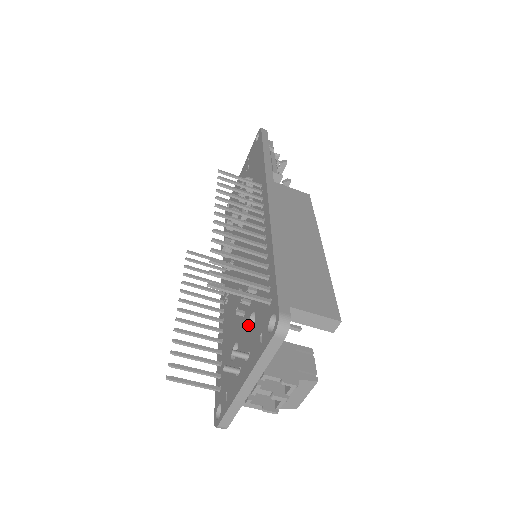
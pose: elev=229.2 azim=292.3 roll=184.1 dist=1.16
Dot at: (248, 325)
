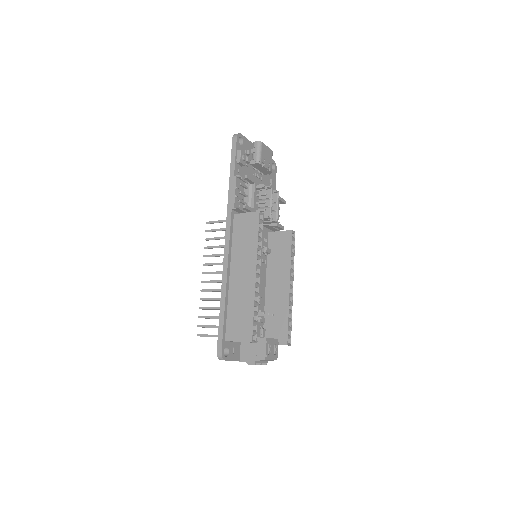
Dot at: occluded
